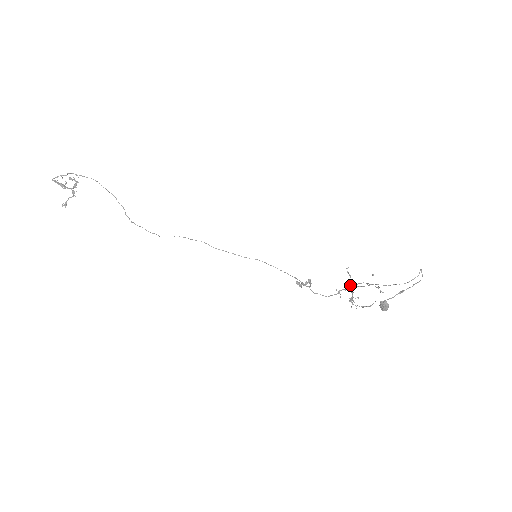
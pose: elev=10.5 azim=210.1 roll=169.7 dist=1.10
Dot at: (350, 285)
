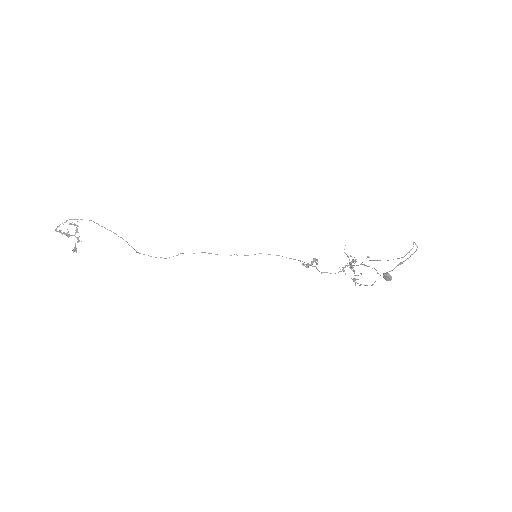
Dot at: (350, 267)
